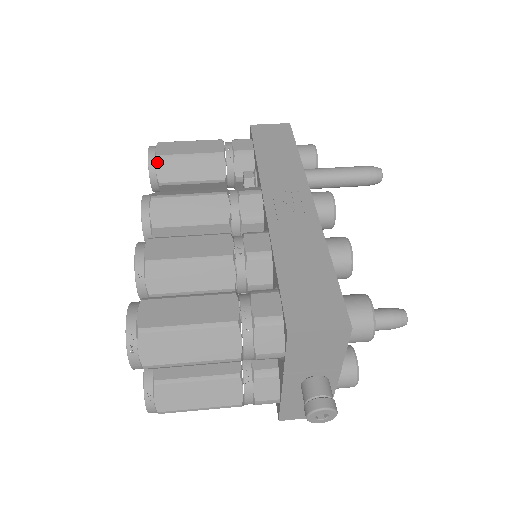
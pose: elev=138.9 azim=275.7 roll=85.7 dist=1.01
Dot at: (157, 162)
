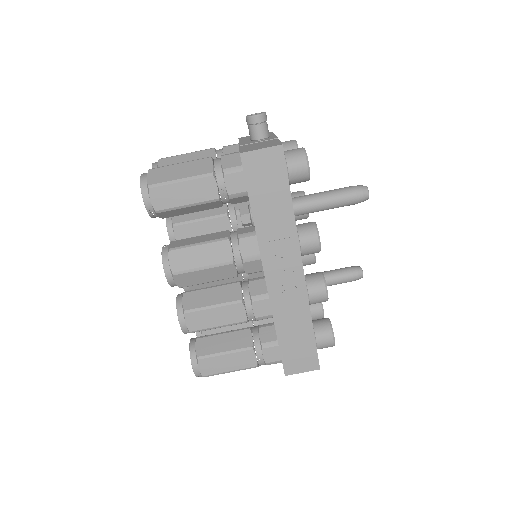
Dot at: (157, 214)
